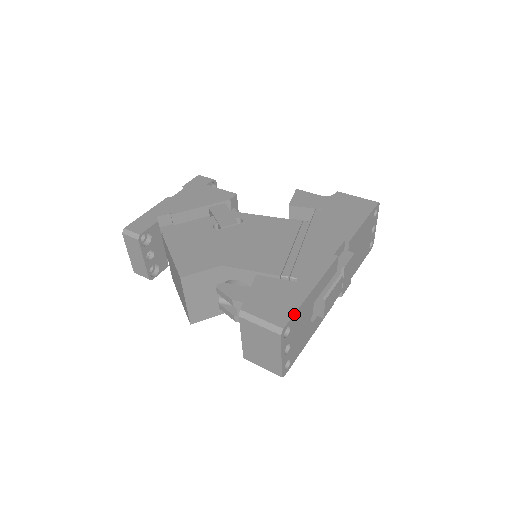
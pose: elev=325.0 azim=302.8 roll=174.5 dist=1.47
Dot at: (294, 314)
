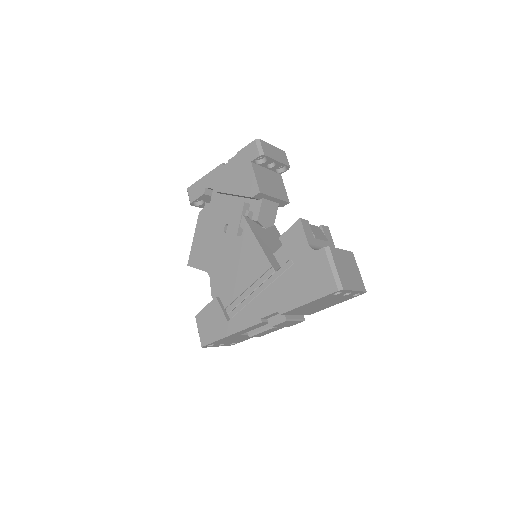
Dot at: (211, 343)
